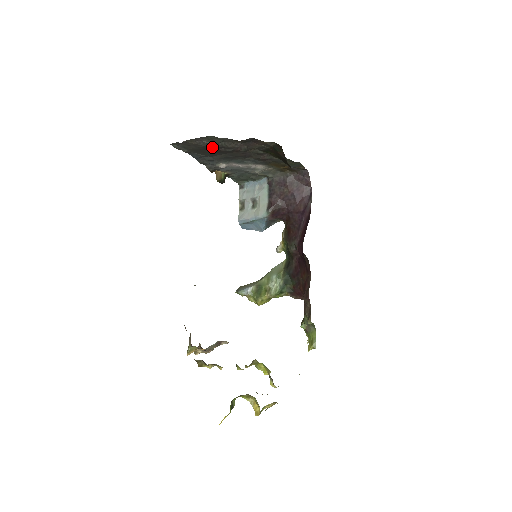
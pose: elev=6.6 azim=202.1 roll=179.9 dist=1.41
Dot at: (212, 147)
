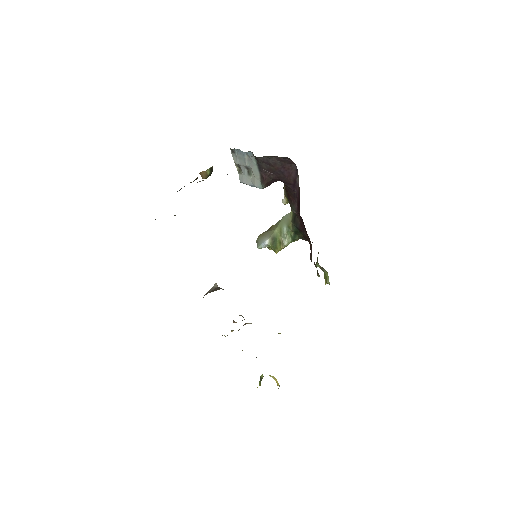
Dot at: occluded
